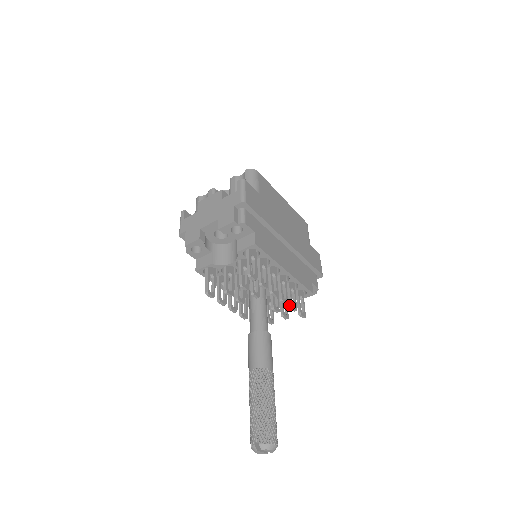
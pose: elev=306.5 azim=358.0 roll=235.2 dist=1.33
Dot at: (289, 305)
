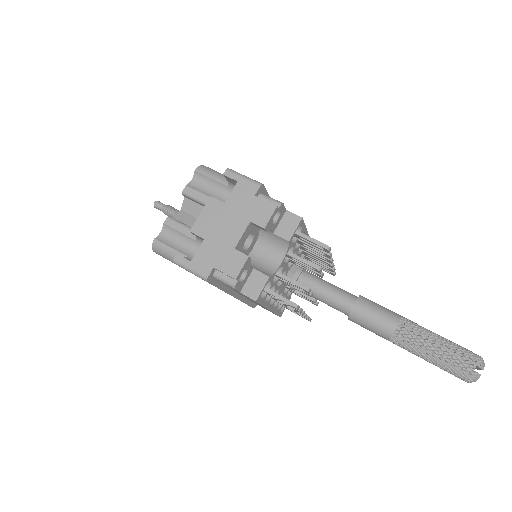
Dot at: (330, 268)
